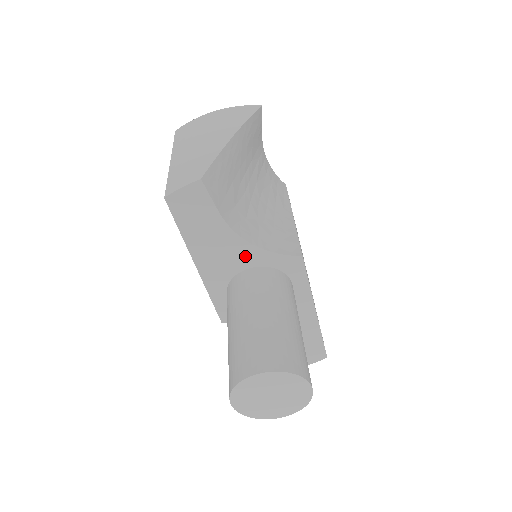
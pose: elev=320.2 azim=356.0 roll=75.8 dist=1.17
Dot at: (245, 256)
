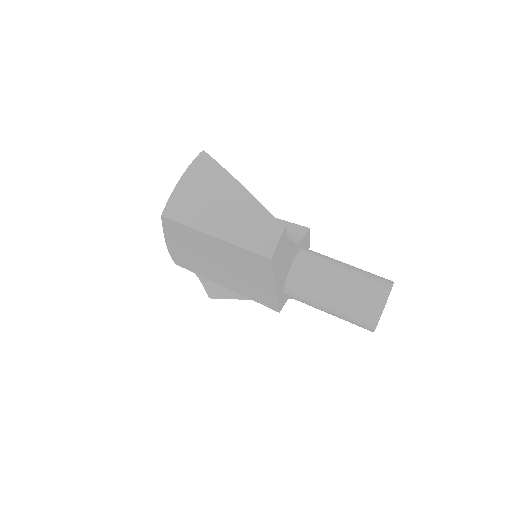
Dot at: (293, 256)
